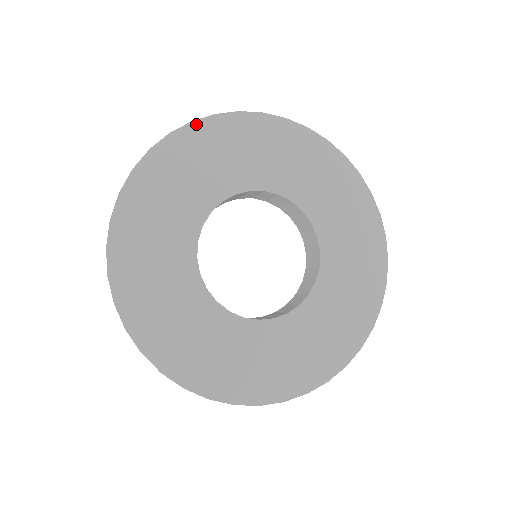
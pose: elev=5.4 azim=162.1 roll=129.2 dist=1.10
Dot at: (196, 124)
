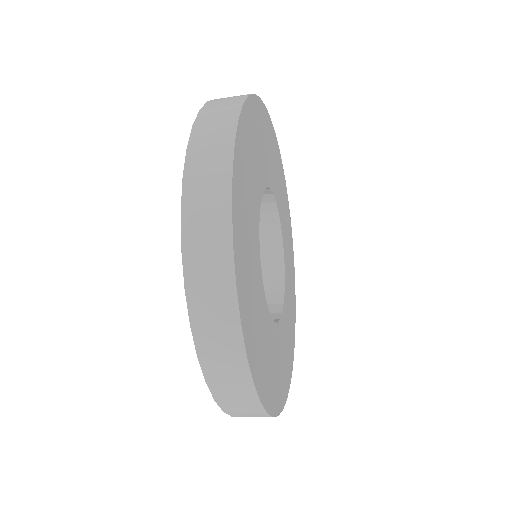
Dot at: (250, 100)
